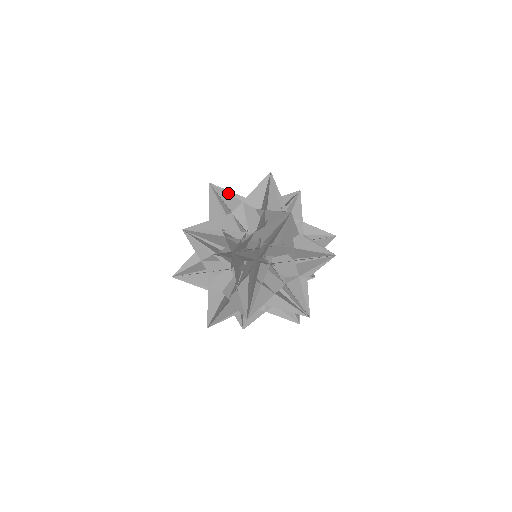
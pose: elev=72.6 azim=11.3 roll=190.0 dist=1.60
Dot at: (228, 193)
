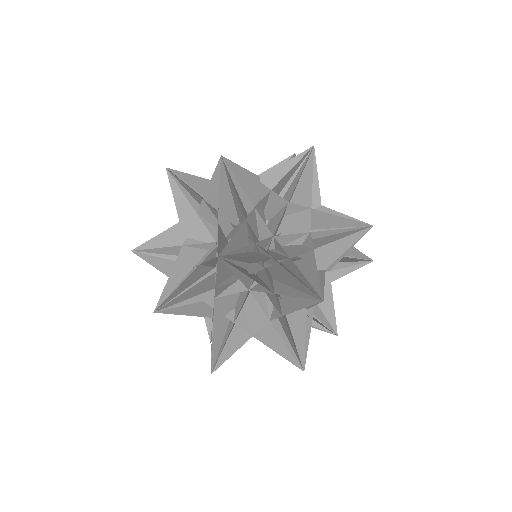
Dot at: (194, 178)
